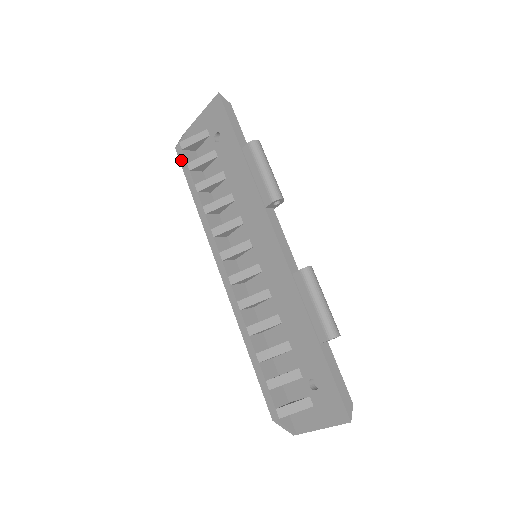
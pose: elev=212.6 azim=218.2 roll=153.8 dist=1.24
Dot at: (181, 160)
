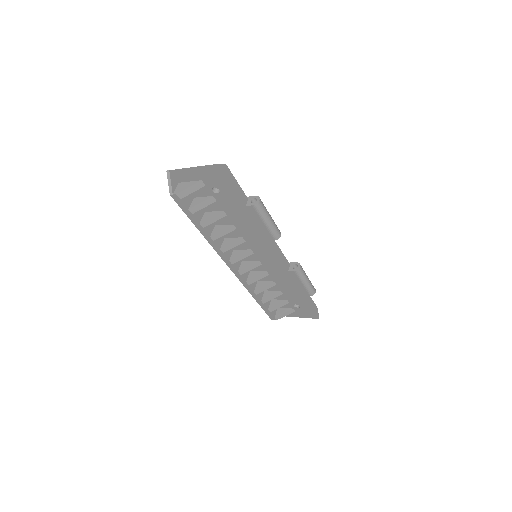
Dot at: (180, 205)
